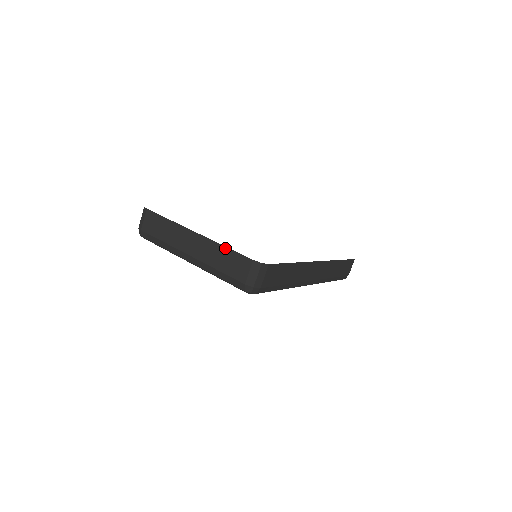
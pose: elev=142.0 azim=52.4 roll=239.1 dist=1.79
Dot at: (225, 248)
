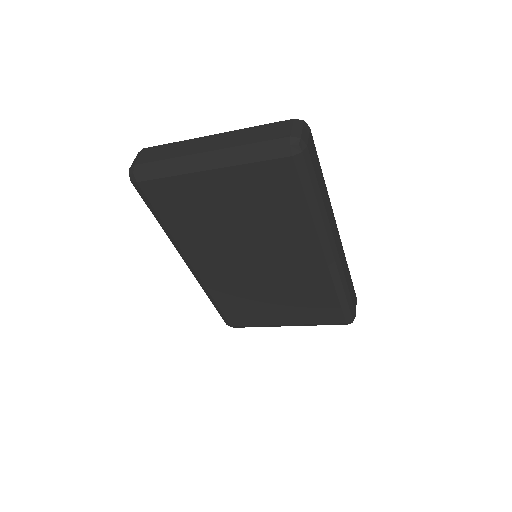
Dot at: (255, 127)
